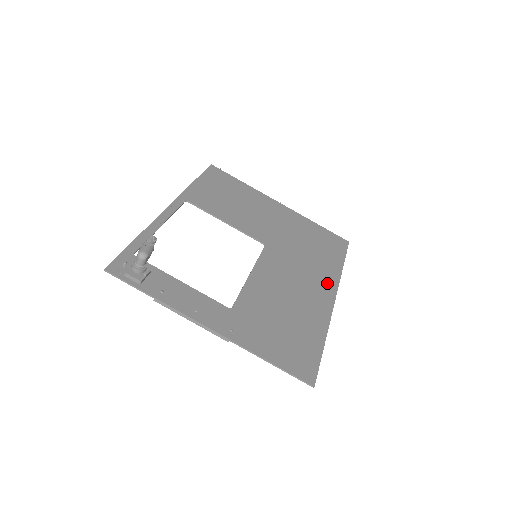
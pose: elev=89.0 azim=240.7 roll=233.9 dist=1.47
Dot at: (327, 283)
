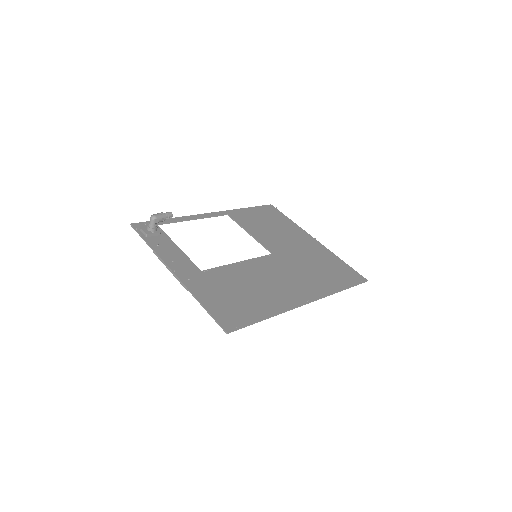
Dot at: (311, 292)
